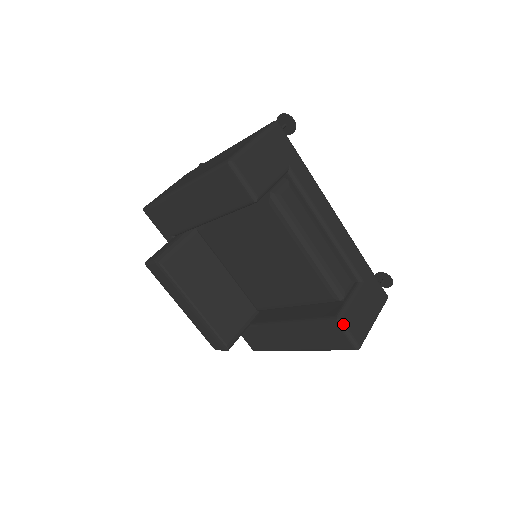
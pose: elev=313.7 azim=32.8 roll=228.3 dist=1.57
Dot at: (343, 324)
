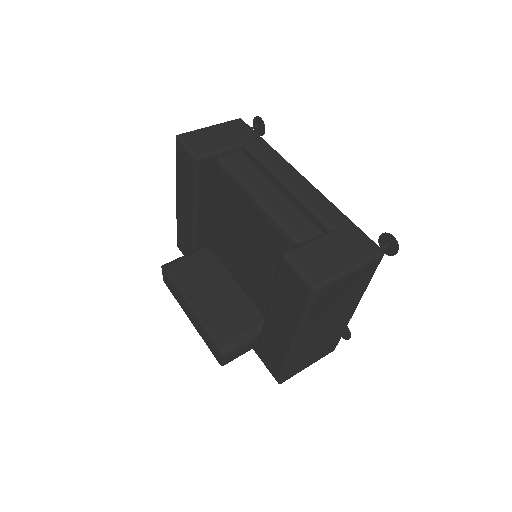
Dot at: (290, 258)
